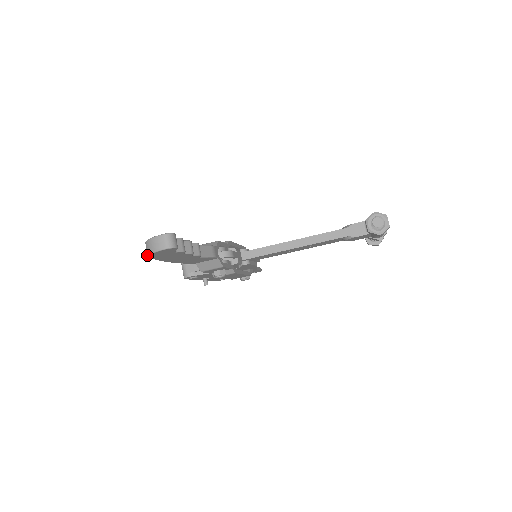
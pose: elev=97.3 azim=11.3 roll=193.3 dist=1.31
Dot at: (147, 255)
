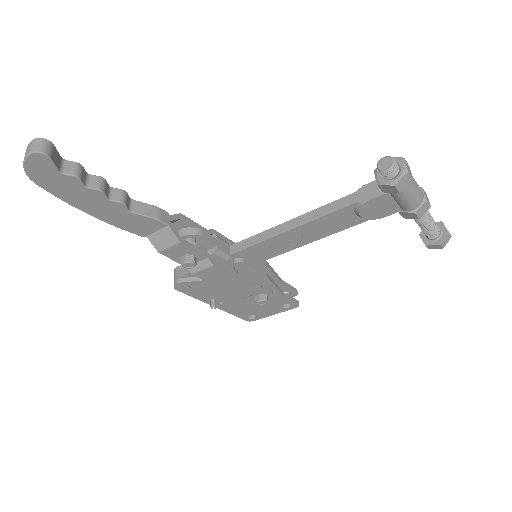
Dot at: (29, 177)
